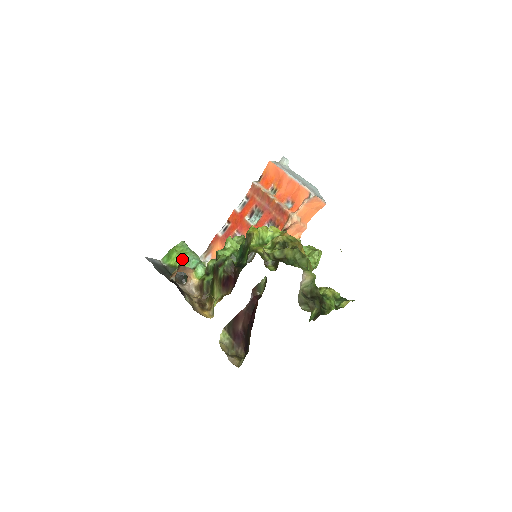
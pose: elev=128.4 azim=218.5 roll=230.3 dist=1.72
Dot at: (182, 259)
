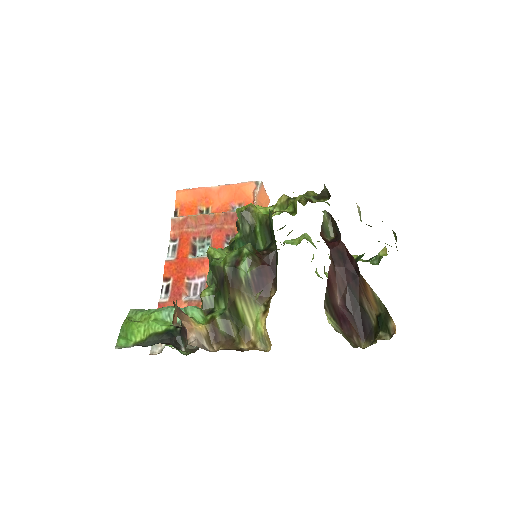
Dot at: (154, 320)
